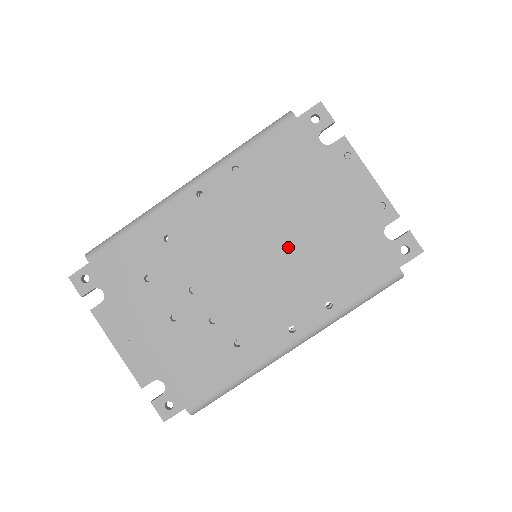
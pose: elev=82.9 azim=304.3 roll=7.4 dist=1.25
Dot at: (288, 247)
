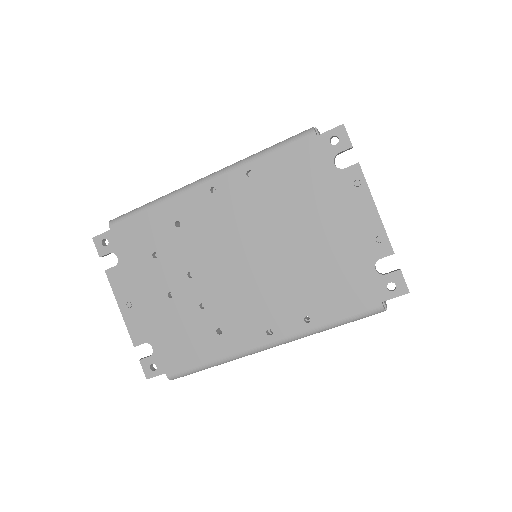
Dot at: (282, 257)
